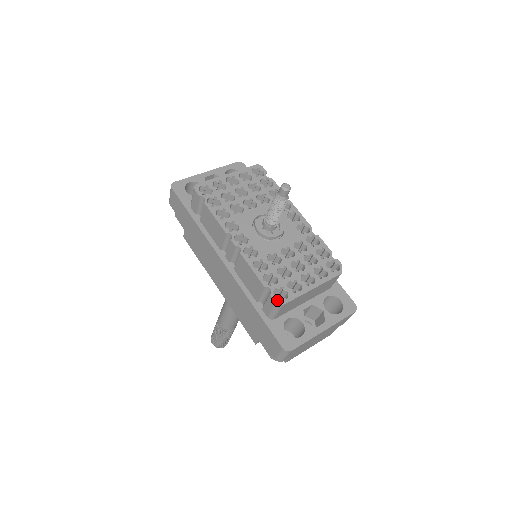
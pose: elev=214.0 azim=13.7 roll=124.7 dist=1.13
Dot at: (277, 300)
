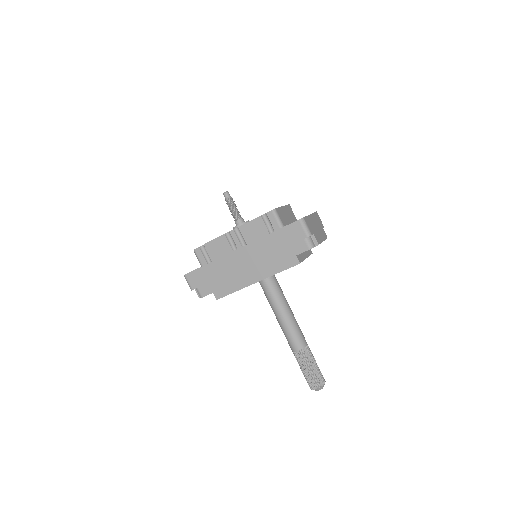
Dot at: (271, 210)
